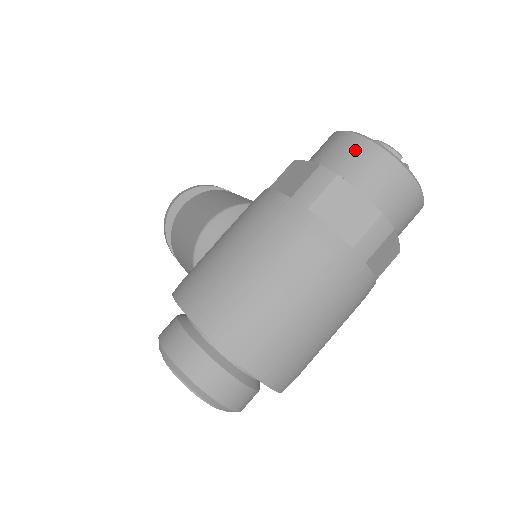
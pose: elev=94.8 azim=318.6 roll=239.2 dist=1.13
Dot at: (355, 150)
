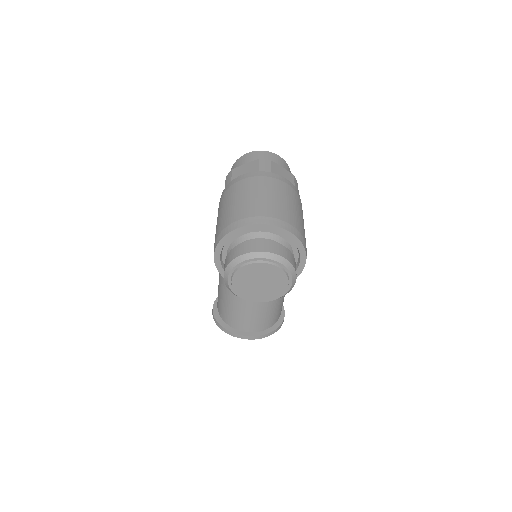
Dot at: (235, 166)
